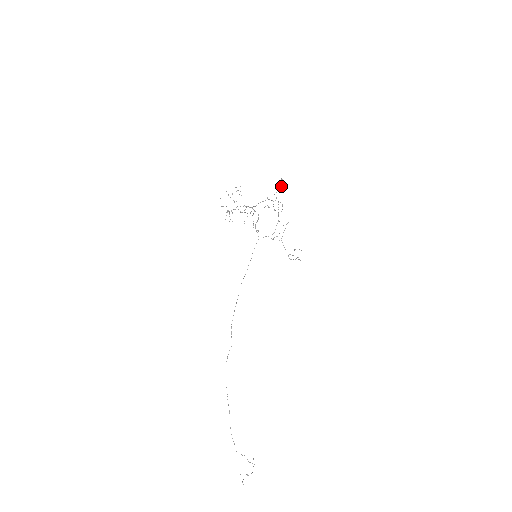
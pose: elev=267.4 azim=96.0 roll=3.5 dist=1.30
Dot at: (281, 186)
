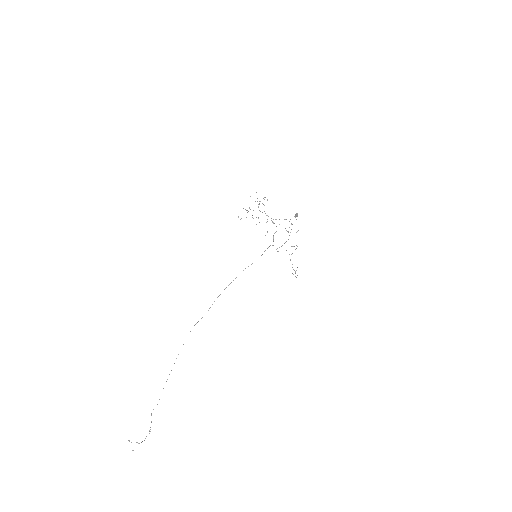
Dot at: occluded
